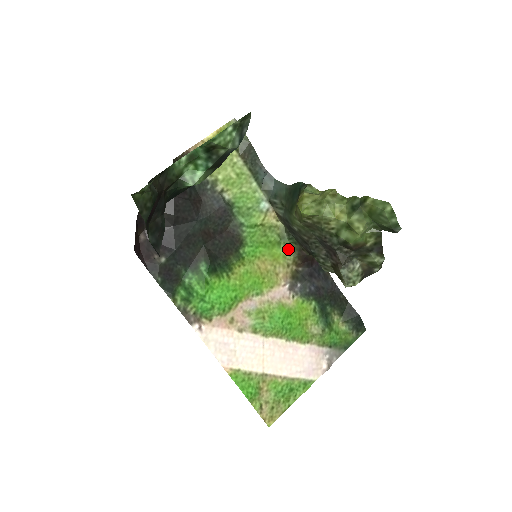
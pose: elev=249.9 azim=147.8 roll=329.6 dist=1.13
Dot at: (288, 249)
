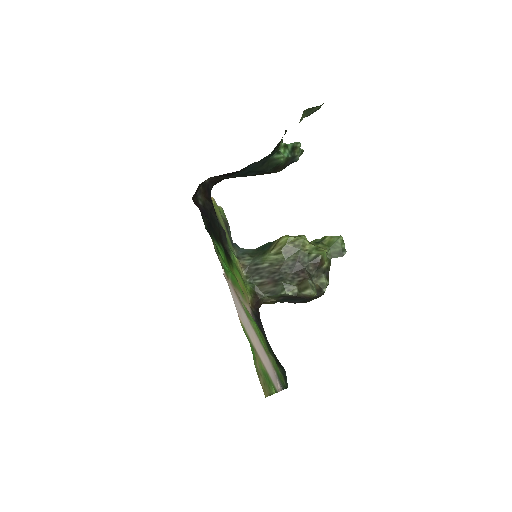
Dot at: (248, 290)
